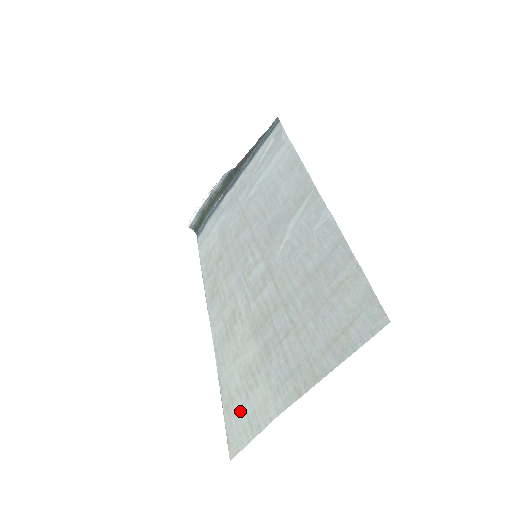
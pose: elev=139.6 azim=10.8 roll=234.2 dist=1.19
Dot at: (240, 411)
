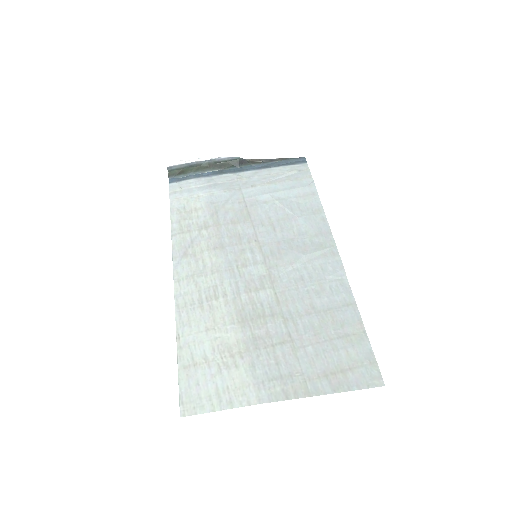
Dot at: (206, 379)
